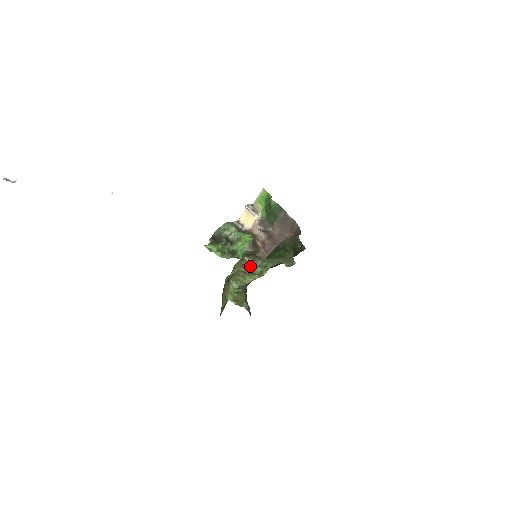
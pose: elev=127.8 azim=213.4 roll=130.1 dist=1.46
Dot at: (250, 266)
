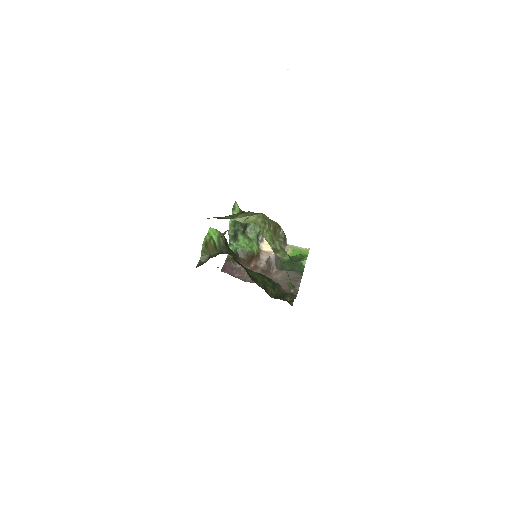
Dot at: (277, 236)
